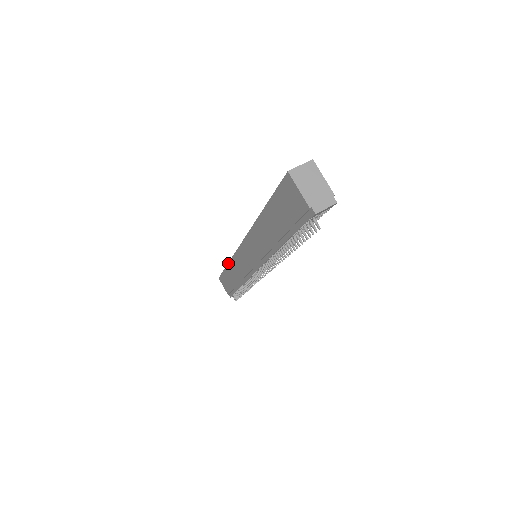
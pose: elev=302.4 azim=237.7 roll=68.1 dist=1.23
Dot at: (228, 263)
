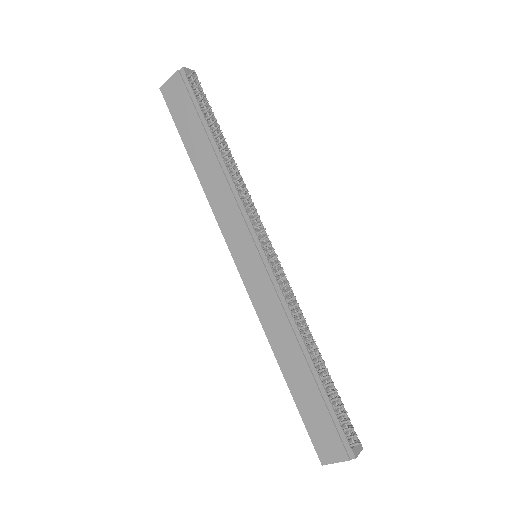
Dot at: (274, 355)
